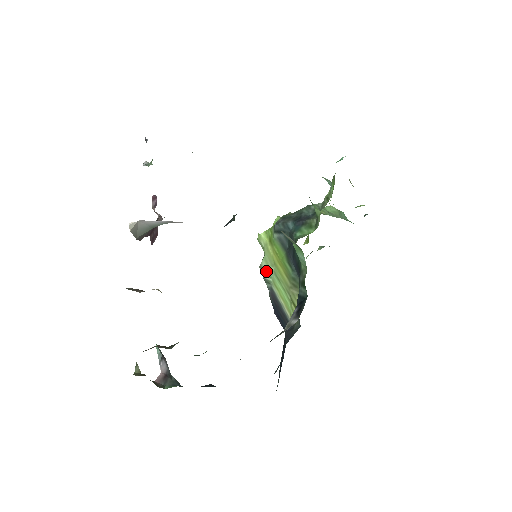
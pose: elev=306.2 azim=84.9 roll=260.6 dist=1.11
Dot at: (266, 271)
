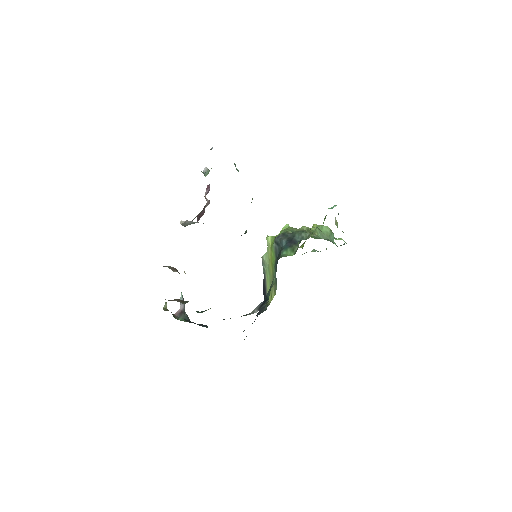
Dot at: (264, 262)
